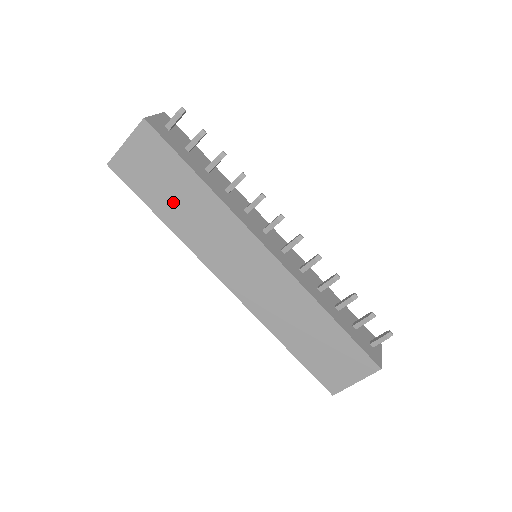
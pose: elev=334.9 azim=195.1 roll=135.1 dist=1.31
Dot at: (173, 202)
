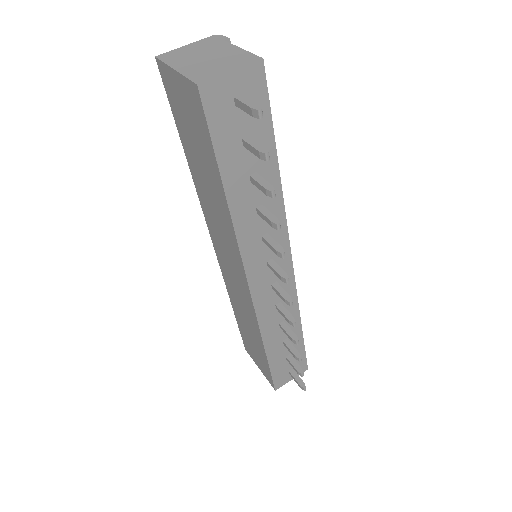
Dot at: (198, 166)
